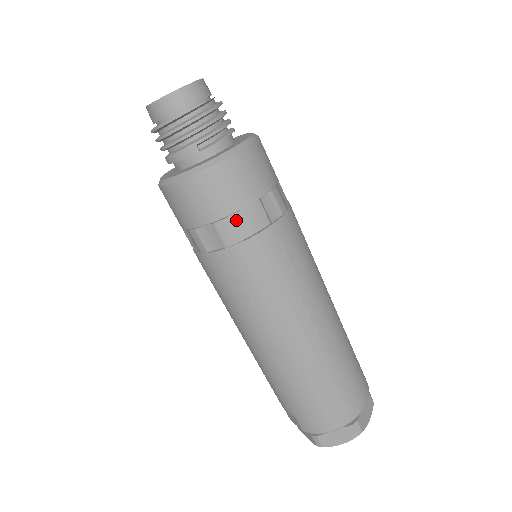
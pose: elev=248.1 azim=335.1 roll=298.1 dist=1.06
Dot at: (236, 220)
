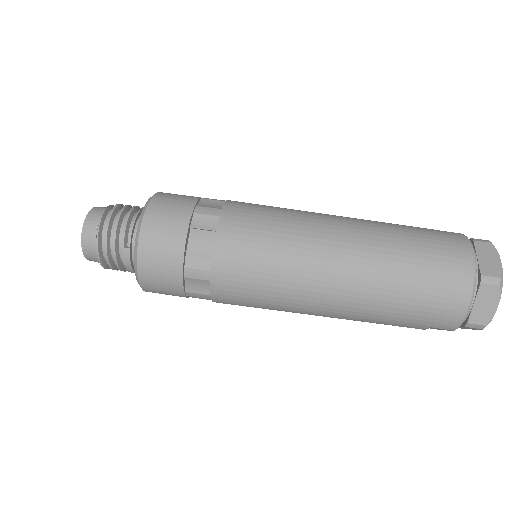
Dot at: (192, 259)
